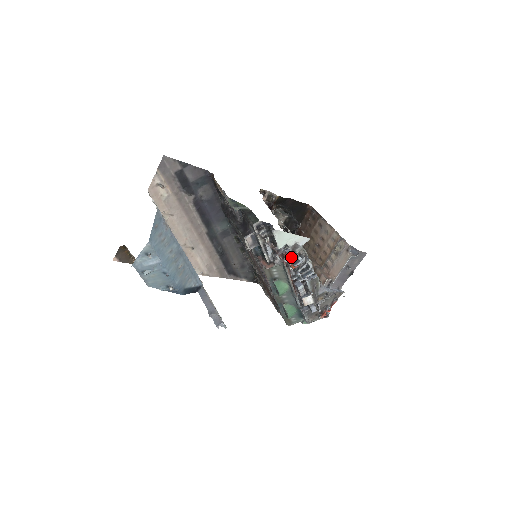
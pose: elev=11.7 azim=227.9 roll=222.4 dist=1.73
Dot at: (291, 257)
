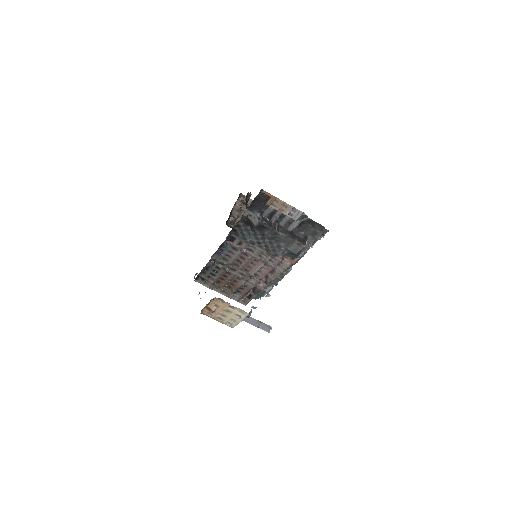
Dot at: occluded
